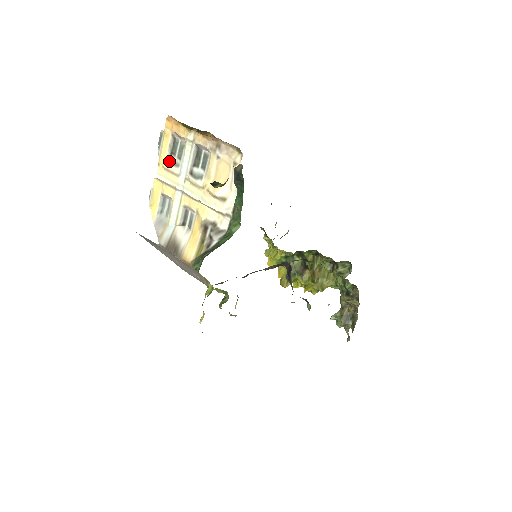
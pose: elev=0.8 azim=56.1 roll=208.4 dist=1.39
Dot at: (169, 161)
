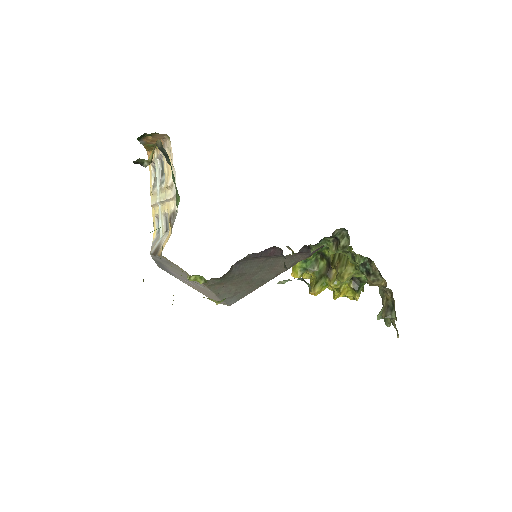
Dot at: (153, 186)
